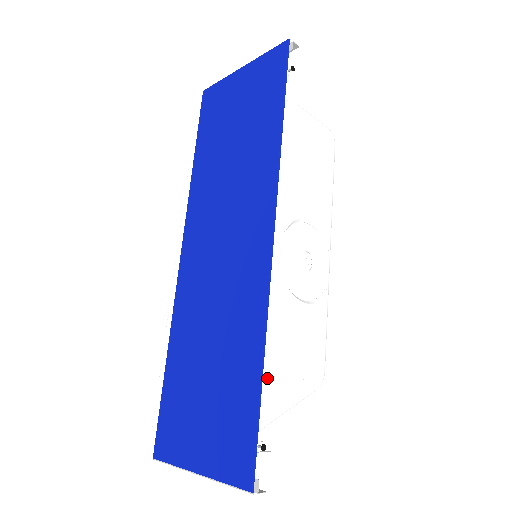
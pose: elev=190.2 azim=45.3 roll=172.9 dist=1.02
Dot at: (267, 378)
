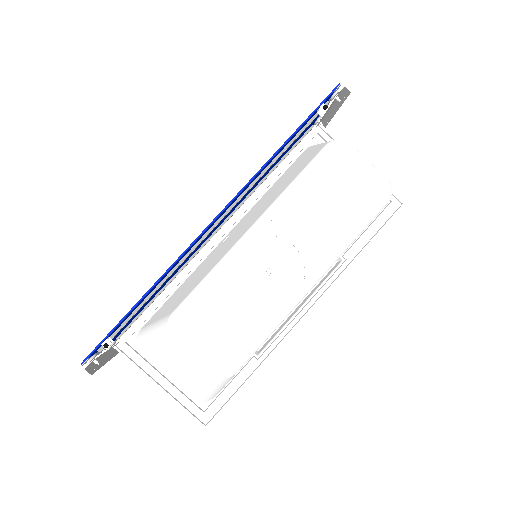
Dot at: (170, 326)
